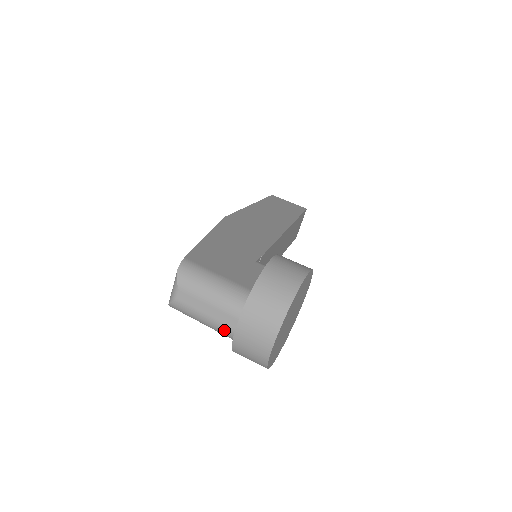
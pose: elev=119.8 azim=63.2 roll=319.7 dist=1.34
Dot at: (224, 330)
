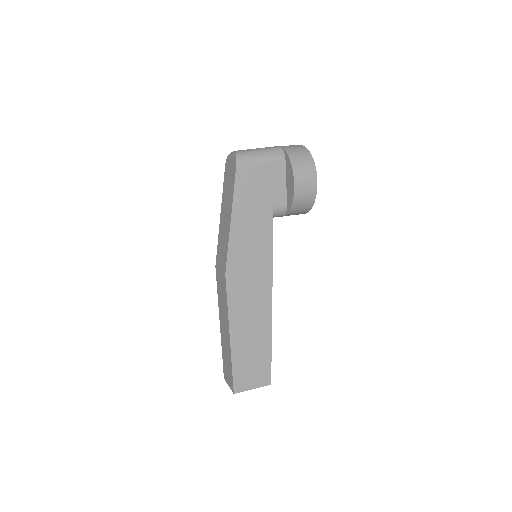
Dot at: (275, 148)
